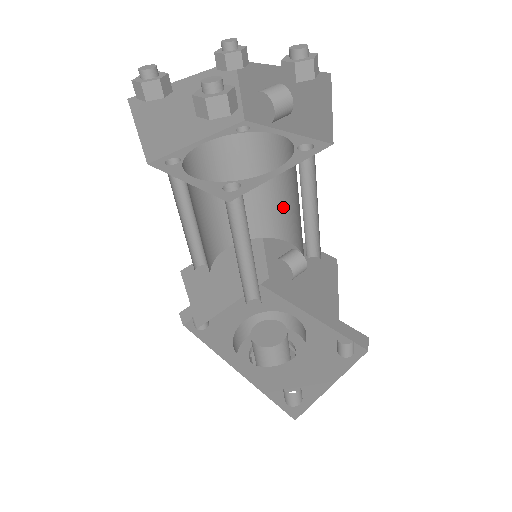
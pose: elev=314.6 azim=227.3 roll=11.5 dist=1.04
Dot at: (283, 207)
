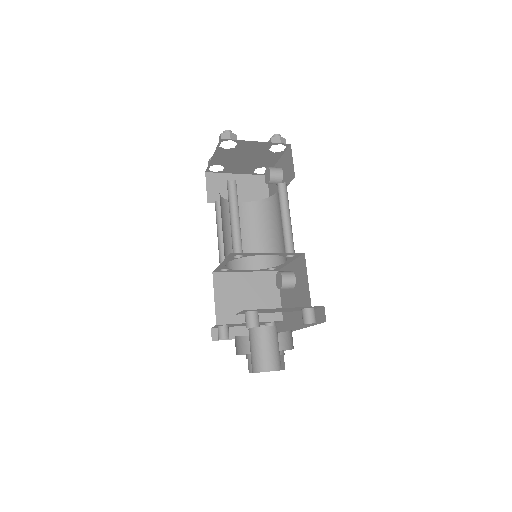
Dot at: (281, 237)
